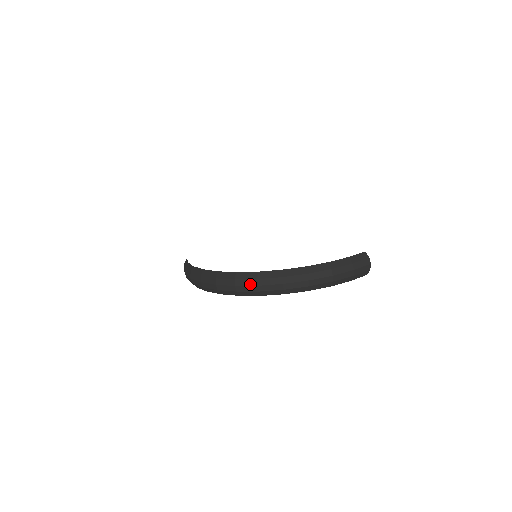
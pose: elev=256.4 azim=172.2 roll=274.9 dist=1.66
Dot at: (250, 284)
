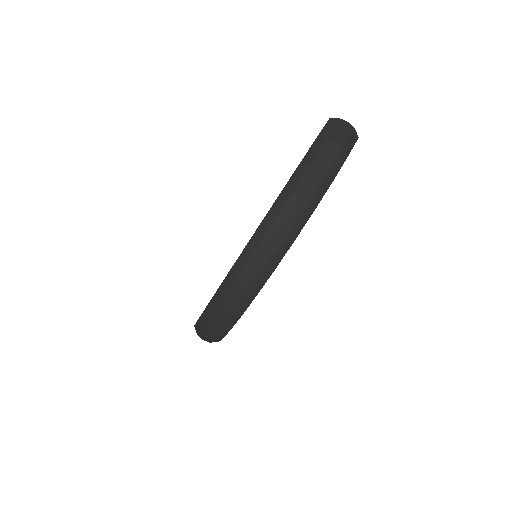
Dot at: (250, 270)
